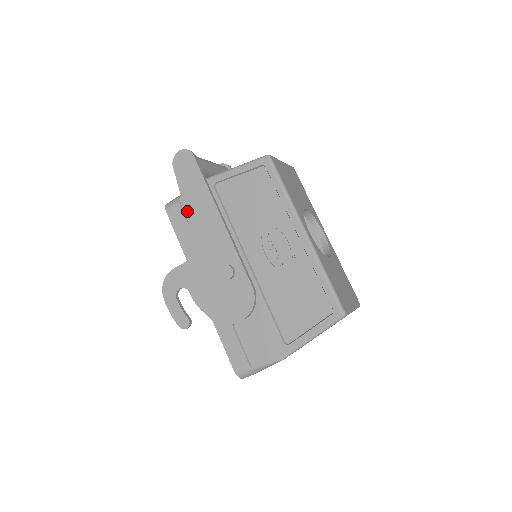
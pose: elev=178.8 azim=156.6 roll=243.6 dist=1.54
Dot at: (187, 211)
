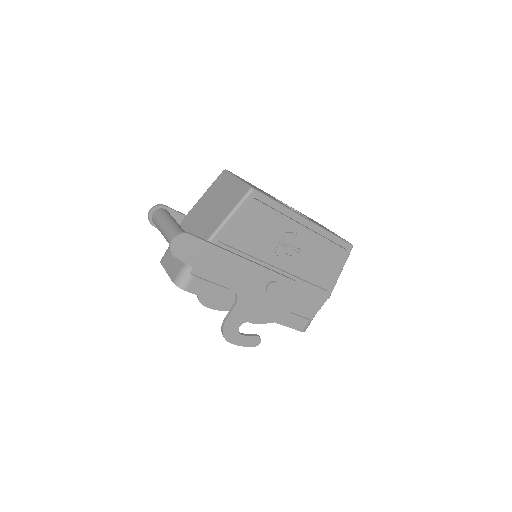
Dot at: (212, 277)
